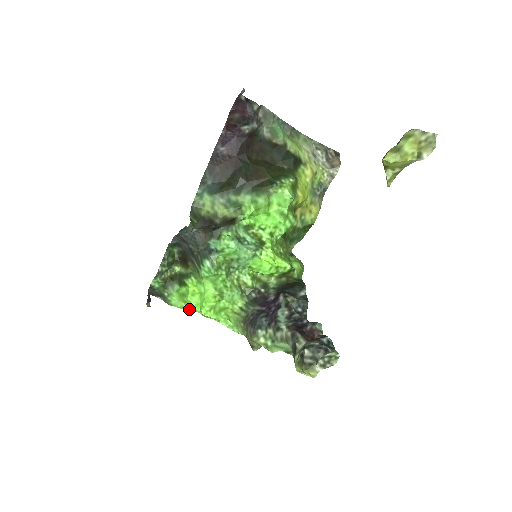
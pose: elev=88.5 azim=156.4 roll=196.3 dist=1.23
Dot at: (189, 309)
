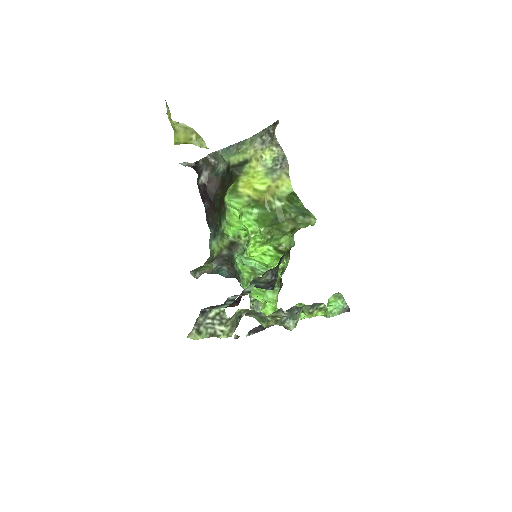
Dot at: occluded
